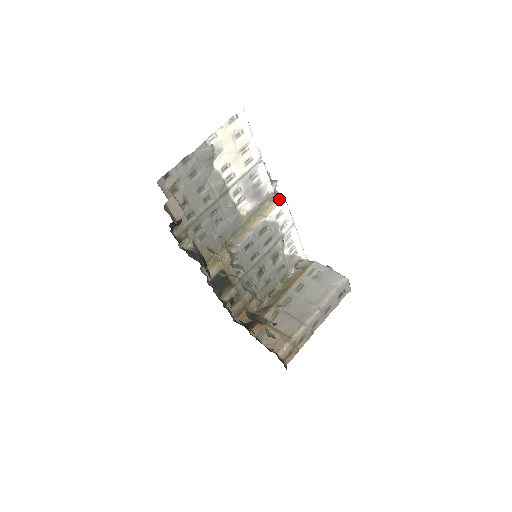
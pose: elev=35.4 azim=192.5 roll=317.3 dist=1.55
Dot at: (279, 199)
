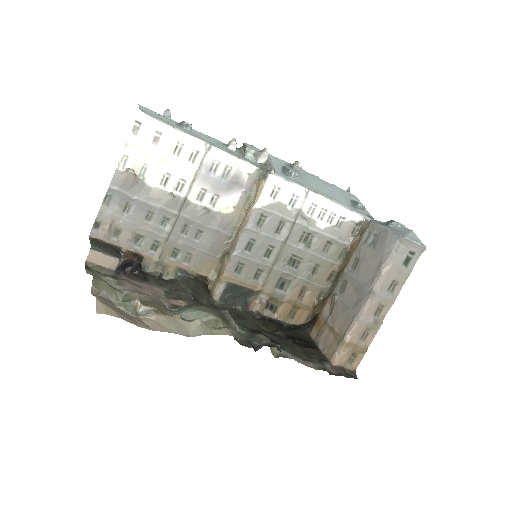
Dot at: (265, 174)
